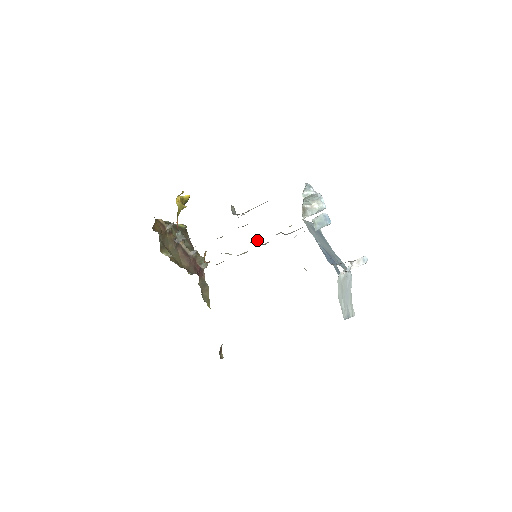
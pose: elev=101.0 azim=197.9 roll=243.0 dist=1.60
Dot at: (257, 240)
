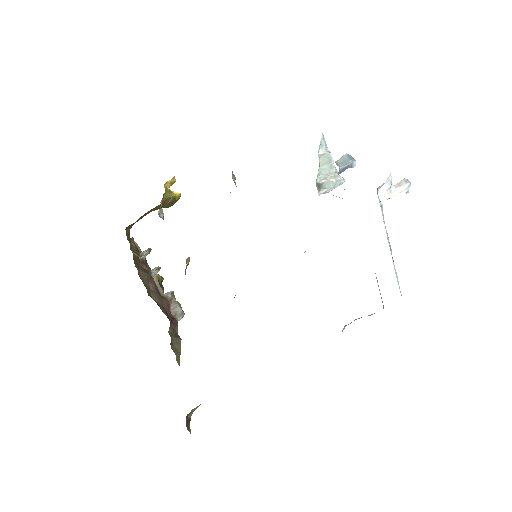
Dot at: occluded
